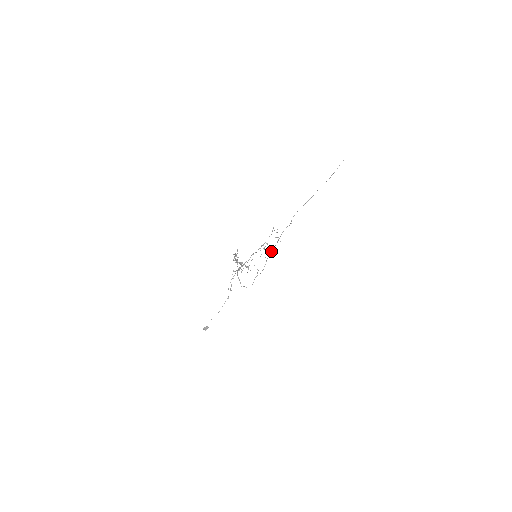
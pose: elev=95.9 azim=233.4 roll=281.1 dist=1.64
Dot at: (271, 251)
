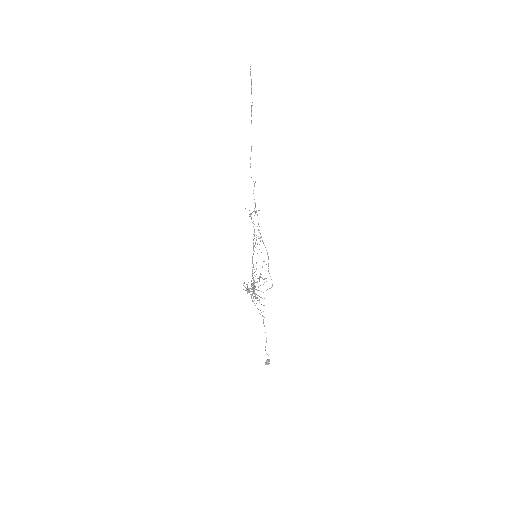
Dot at: occluded
